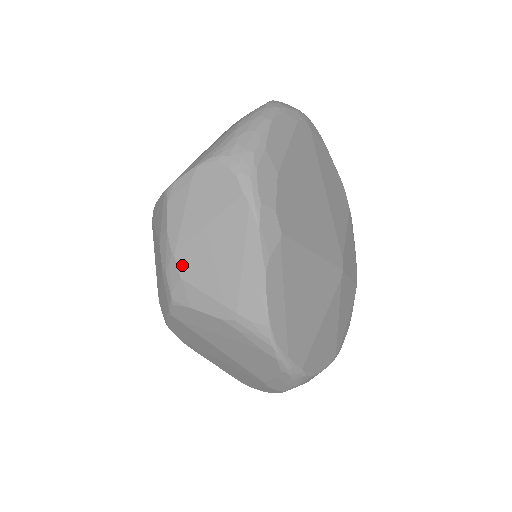
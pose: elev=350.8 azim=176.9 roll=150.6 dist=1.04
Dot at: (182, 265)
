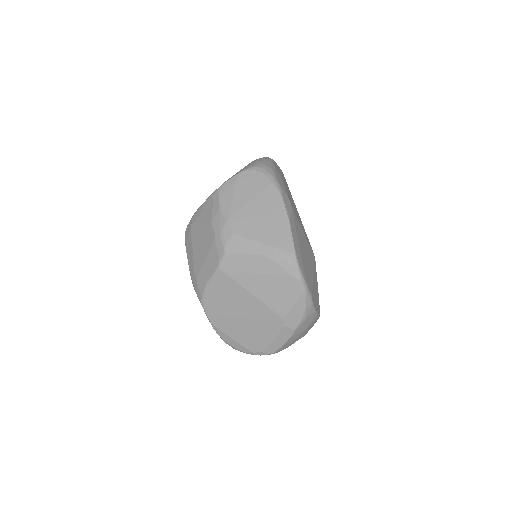
Dot at: (234, 226)
